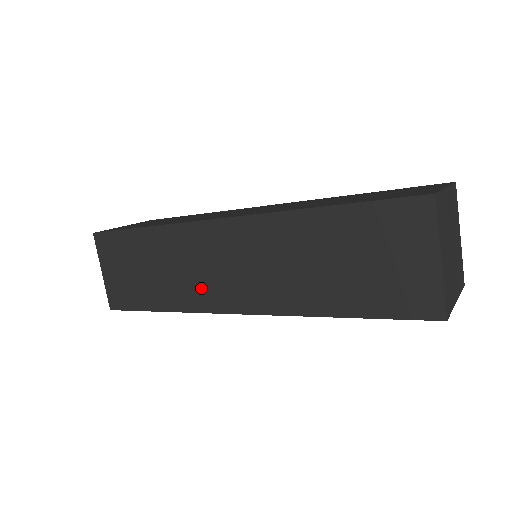
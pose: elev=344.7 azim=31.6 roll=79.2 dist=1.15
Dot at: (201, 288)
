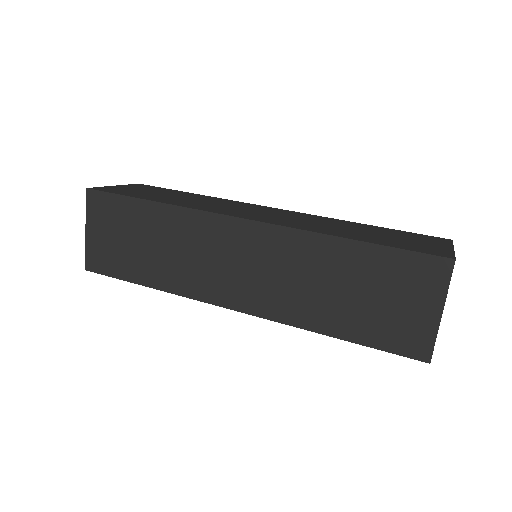
Dot at: (200, 276)
